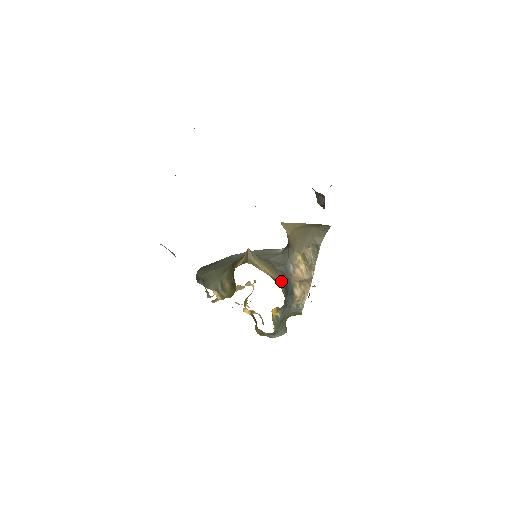
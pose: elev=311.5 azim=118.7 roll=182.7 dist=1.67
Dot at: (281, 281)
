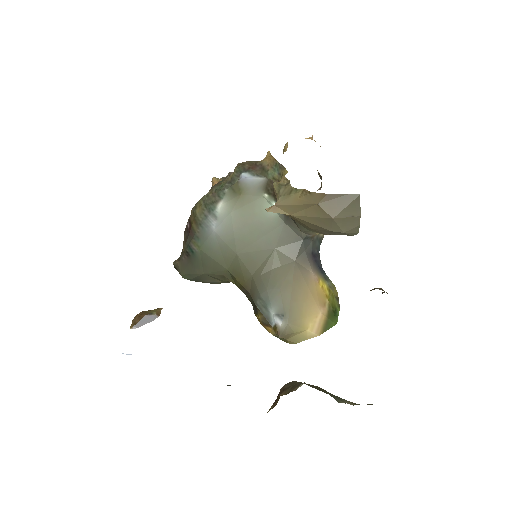
Dot at: (316, 277)
